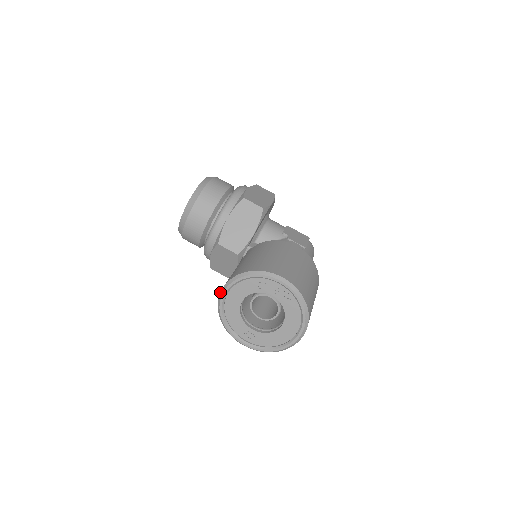
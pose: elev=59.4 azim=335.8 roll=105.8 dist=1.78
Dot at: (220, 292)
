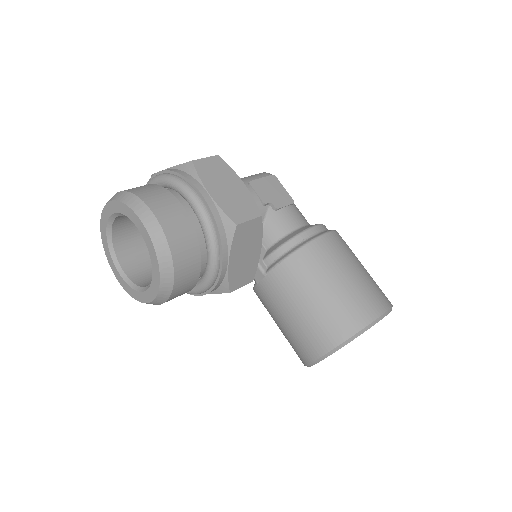
Dot at: (314, 361)
